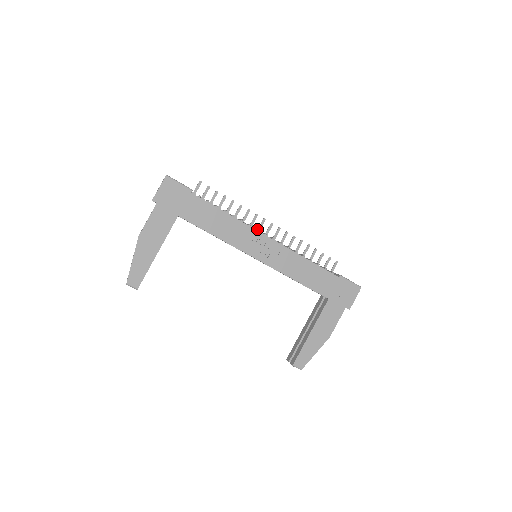
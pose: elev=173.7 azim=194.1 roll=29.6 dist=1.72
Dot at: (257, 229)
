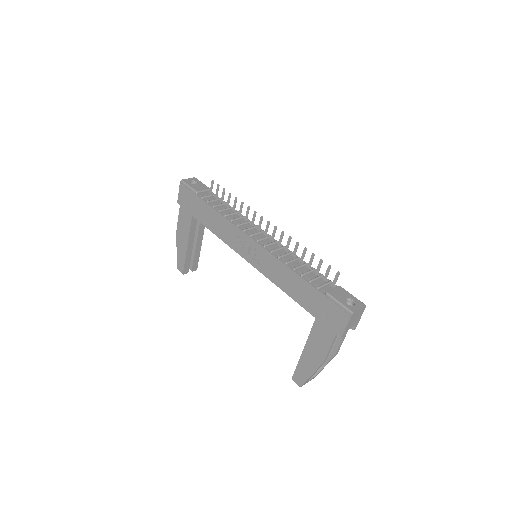
Dot at: (243, 230)
